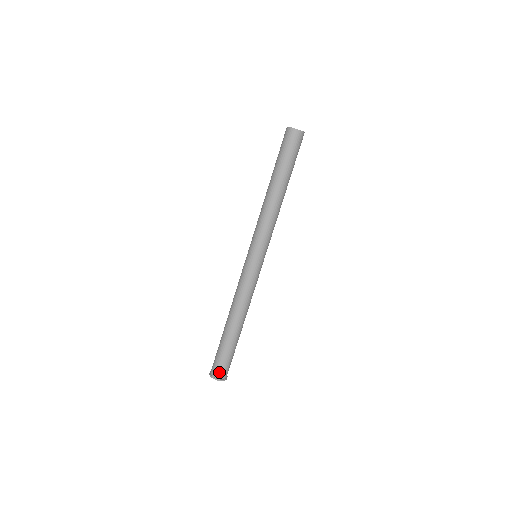
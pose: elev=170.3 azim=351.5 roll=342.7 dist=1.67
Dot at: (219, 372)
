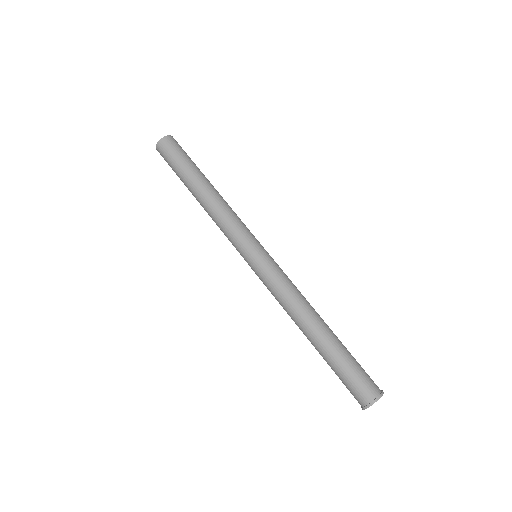
Dot at: (363, 394)
